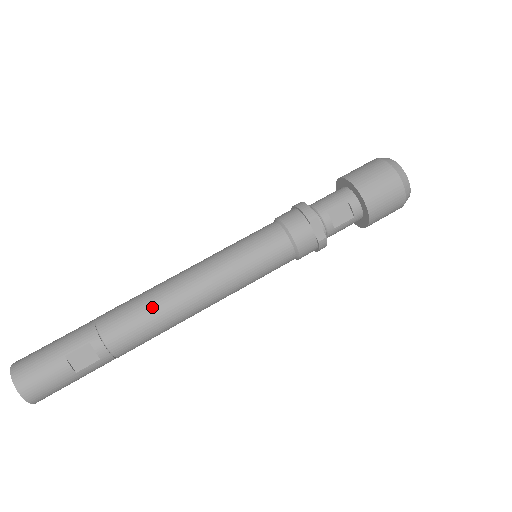
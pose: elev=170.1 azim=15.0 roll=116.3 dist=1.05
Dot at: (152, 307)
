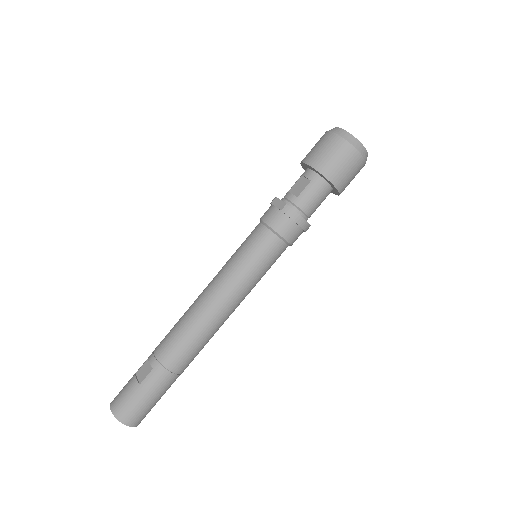
Dot at: (181, 317)
